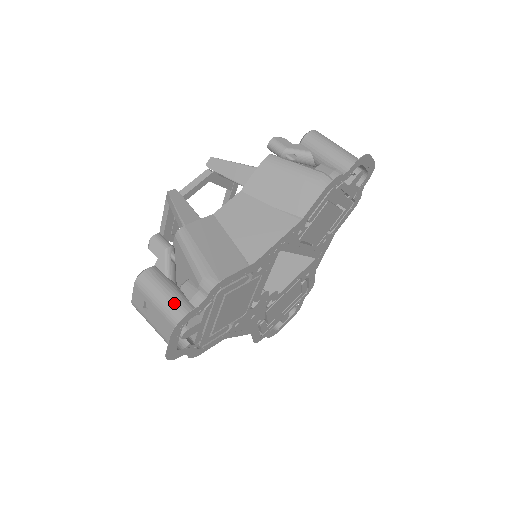
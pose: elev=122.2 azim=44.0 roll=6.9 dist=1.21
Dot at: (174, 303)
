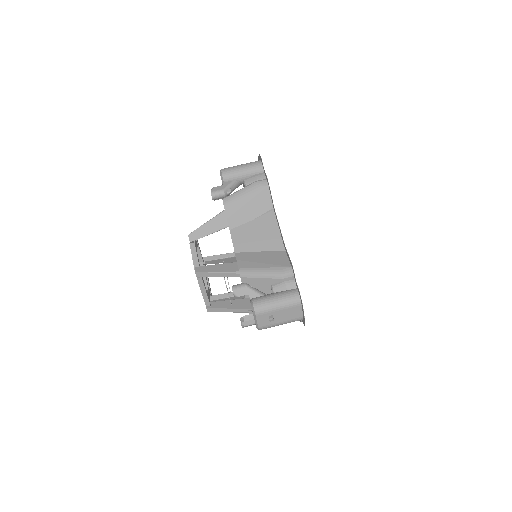
Dot at: (285, 297)
